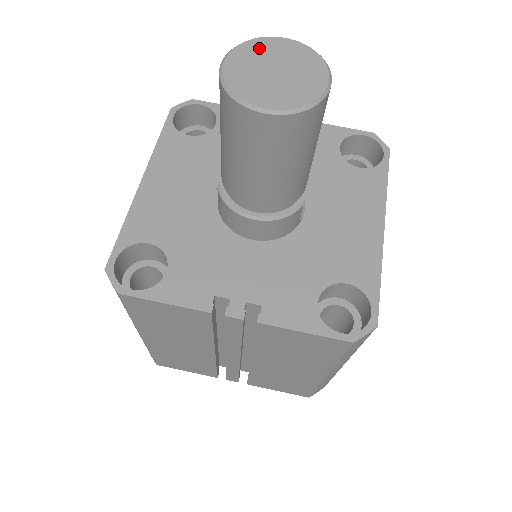
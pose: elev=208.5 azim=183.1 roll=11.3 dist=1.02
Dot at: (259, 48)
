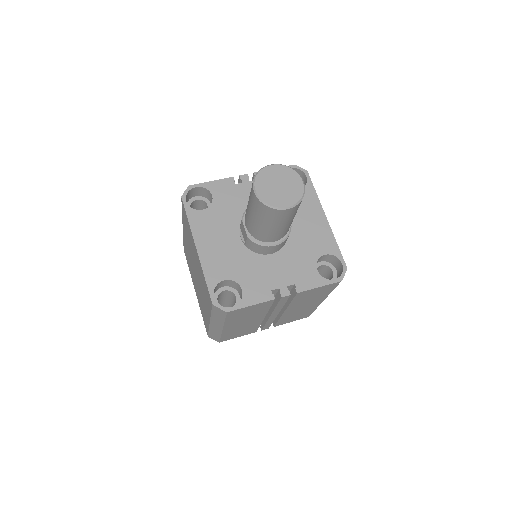
Dot at: (265, 176)
